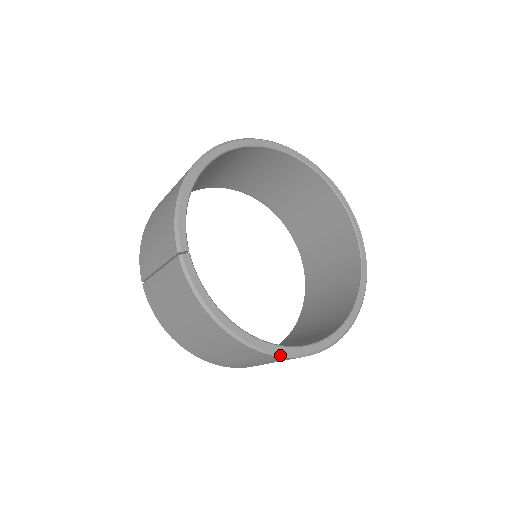
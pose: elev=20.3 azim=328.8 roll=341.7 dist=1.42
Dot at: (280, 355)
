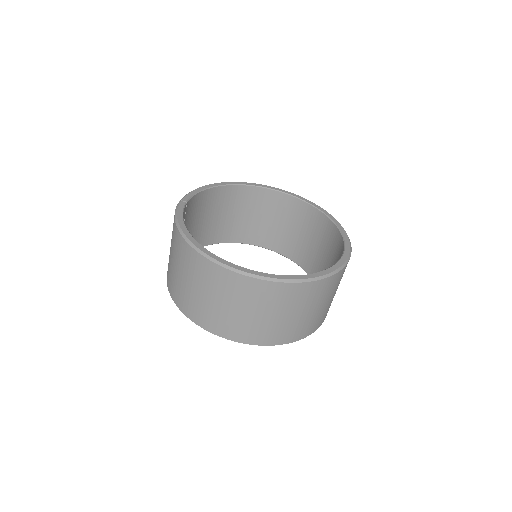
Dot at: (215, 261)
